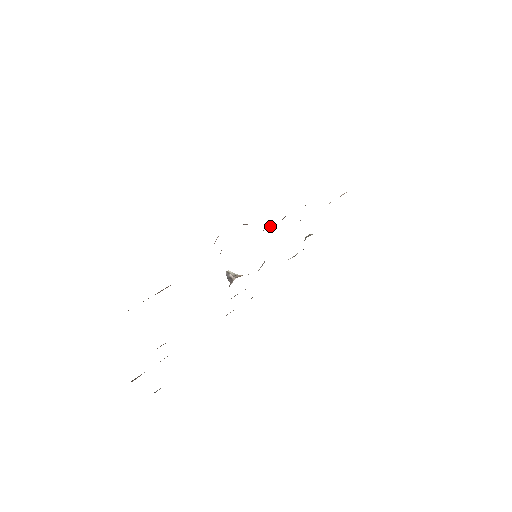
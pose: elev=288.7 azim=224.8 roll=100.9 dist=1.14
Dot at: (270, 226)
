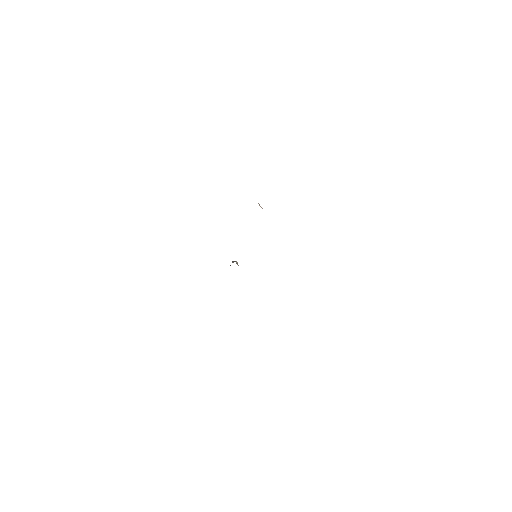
Dot at: occluded
